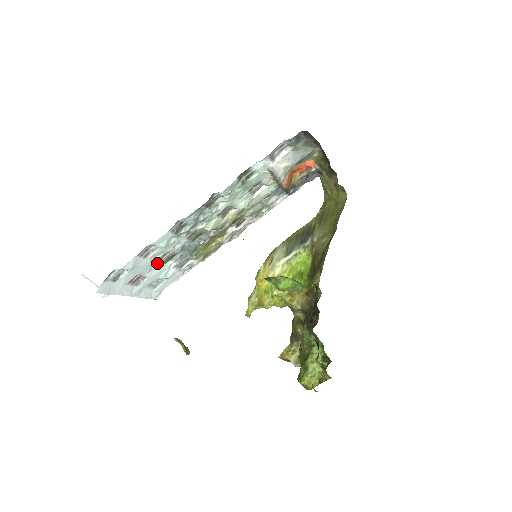
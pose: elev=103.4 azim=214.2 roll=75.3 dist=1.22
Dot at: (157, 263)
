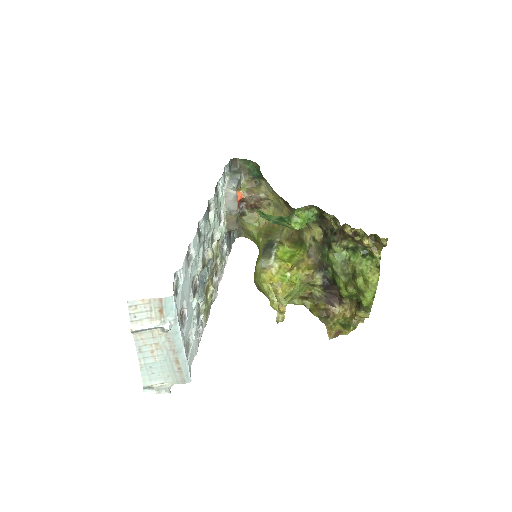
Dot at: (190, 292)
